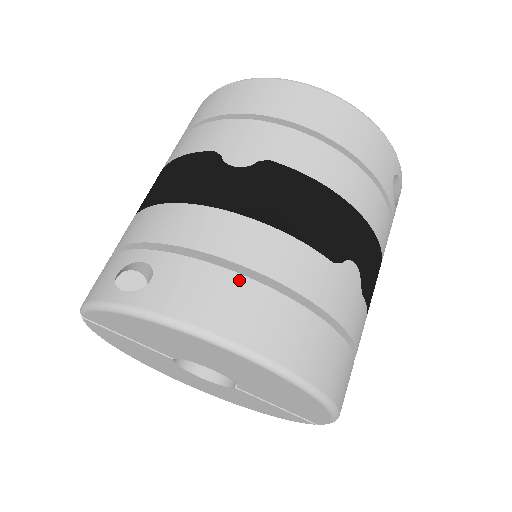
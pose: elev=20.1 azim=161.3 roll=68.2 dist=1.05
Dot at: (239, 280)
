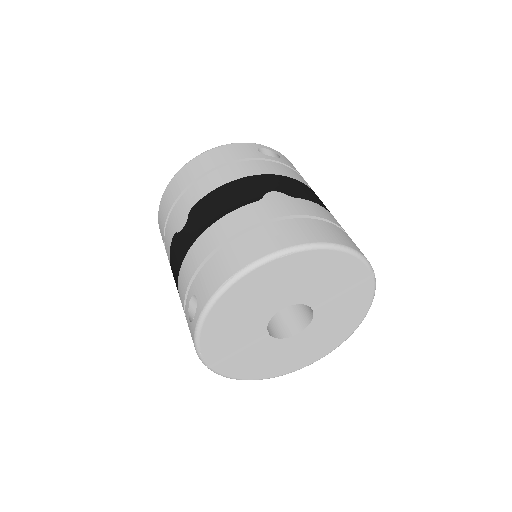
Dot at: (223, 250)
